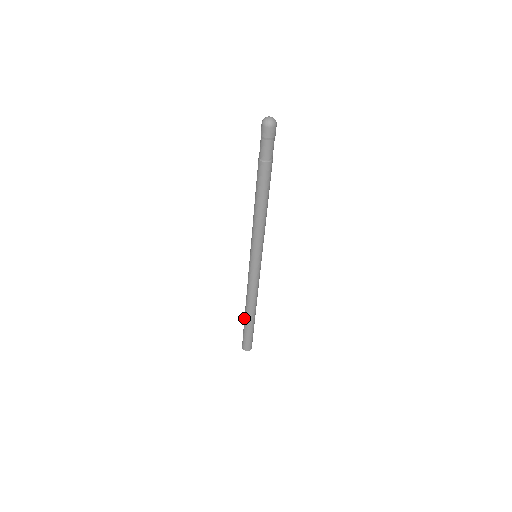
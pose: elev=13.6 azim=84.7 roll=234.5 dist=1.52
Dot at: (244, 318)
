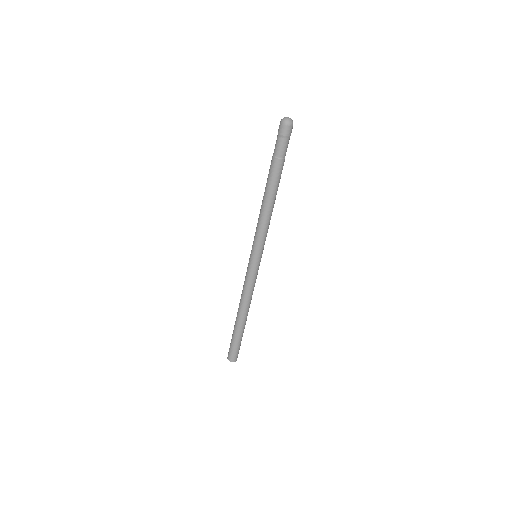
Dot at: (234, 325)
